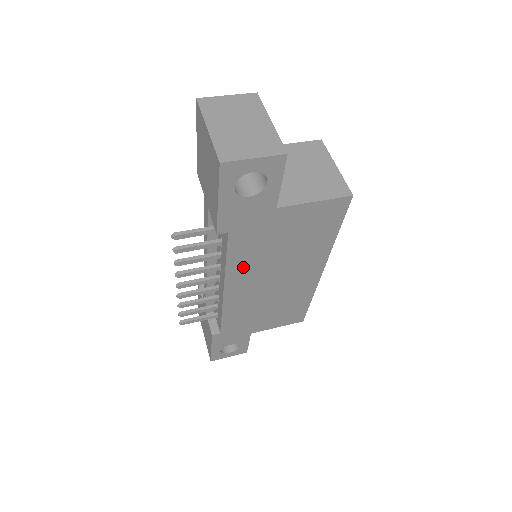
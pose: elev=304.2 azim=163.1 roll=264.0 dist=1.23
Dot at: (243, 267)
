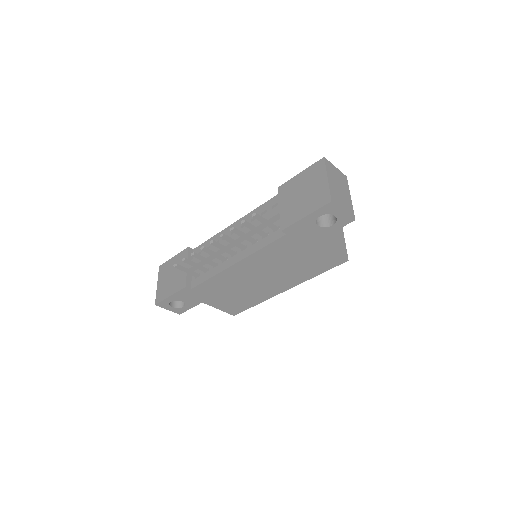
Dot at: (262, 258)
